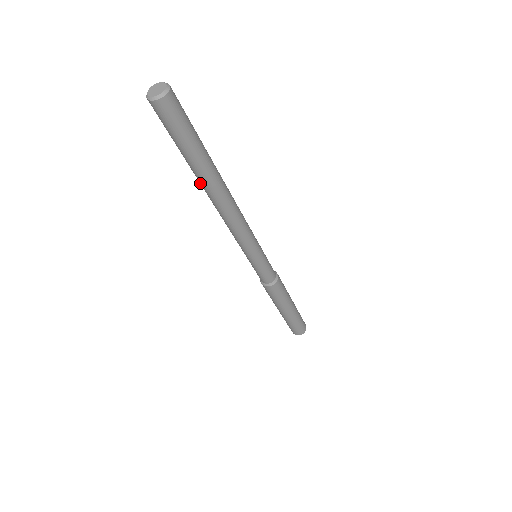
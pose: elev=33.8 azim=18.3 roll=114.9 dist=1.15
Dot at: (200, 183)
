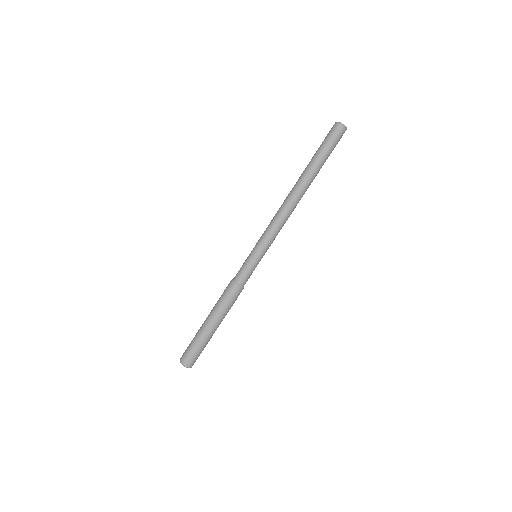
Dot at: (305, 179)
